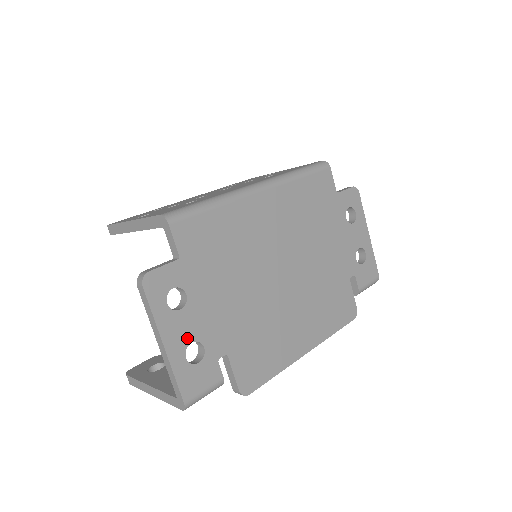
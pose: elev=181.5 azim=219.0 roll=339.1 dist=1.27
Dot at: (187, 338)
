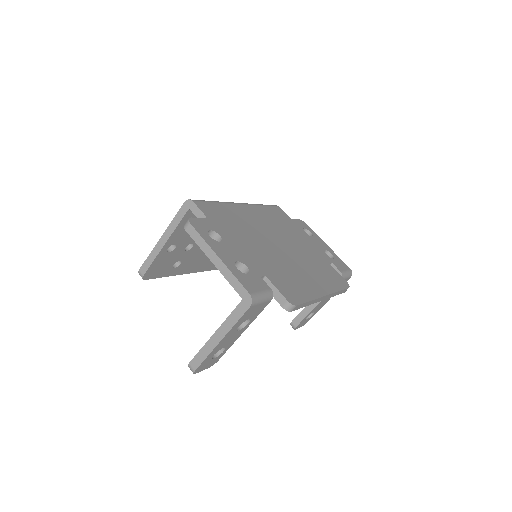
Dot at: (232, 258)
